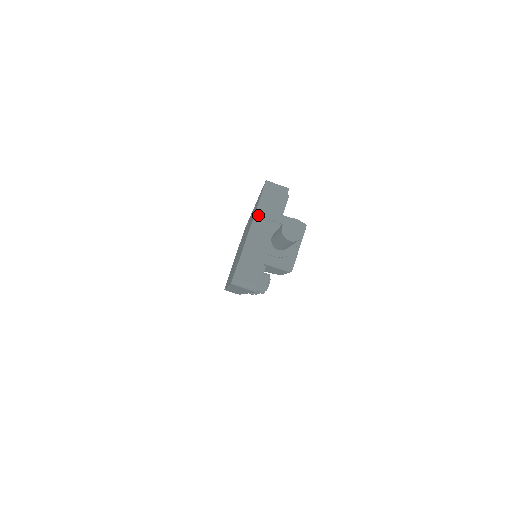
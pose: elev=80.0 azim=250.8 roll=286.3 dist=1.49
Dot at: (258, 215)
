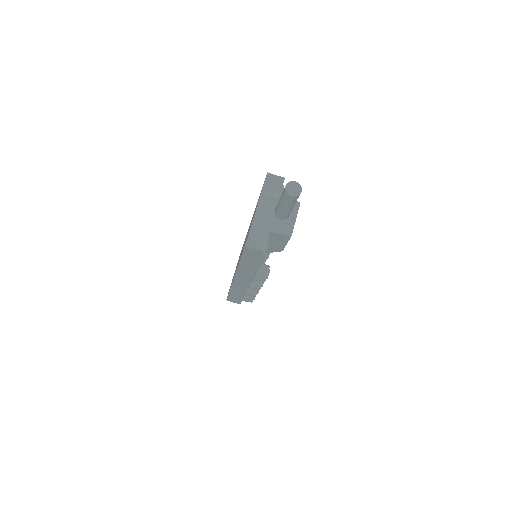
Dot at: (263, 196)
